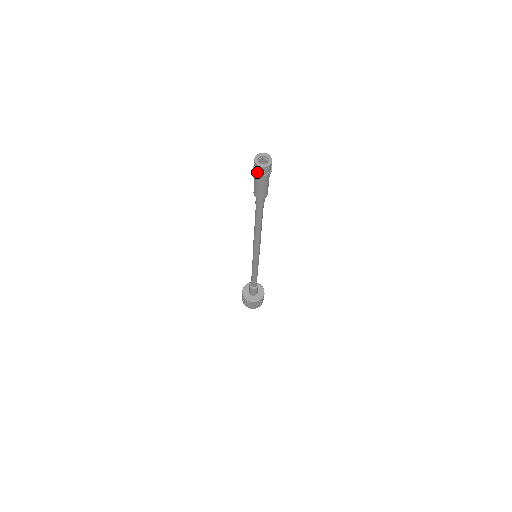
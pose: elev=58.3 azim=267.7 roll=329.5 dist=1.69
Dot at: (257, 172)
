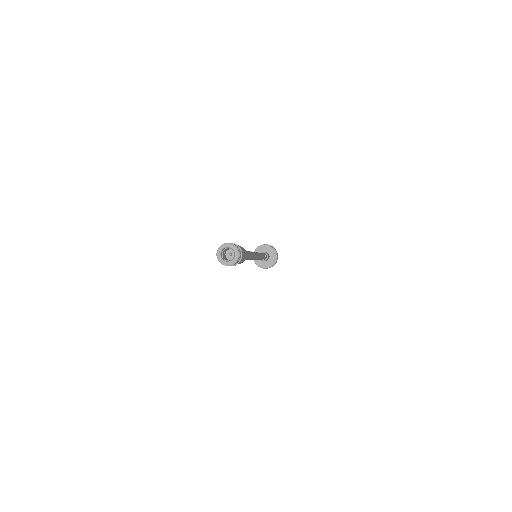
Dot at: occluded
